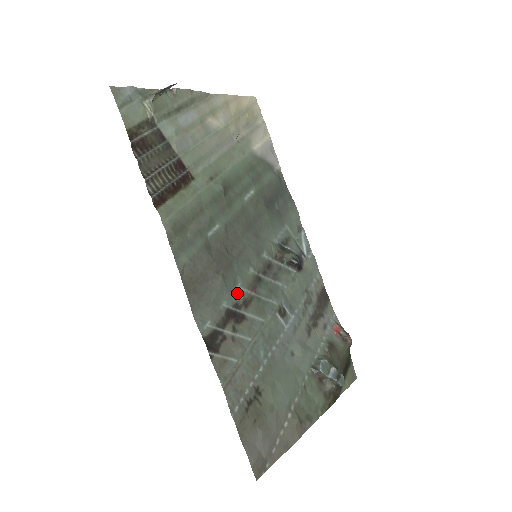
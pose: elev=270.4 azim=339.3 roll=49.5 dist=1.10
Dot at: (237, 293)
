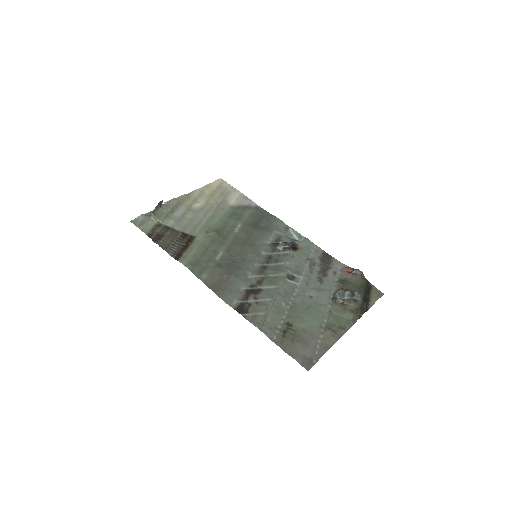
Dot at: (250, 280)
